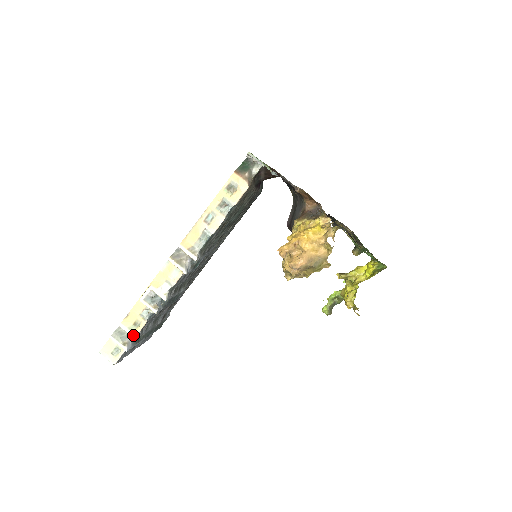
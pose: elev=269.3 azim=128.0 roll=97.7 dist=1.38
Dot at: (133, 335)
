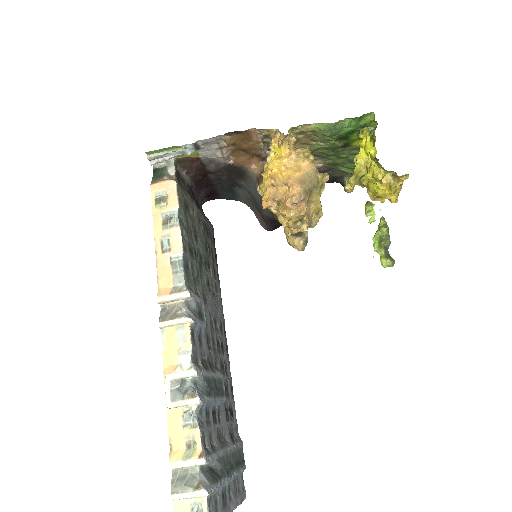
Dot at: (197, 461)
